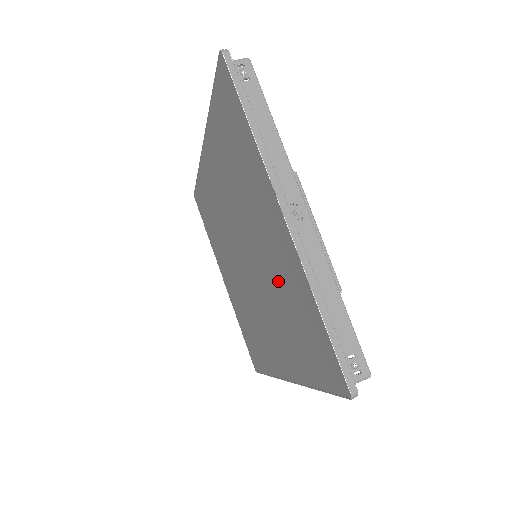
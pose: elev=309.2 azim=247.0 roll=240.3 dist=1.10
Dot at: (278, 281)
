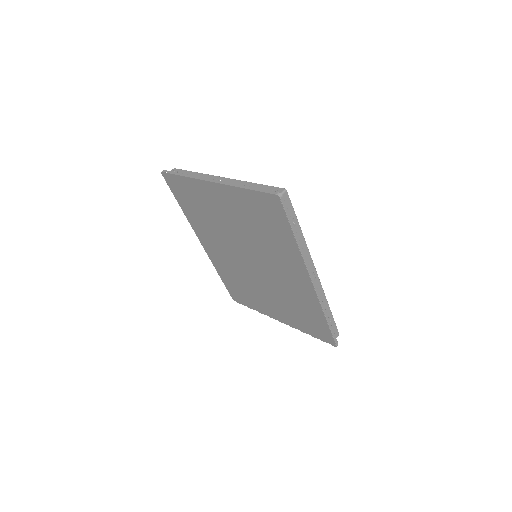
Dot at: (246, 222)
